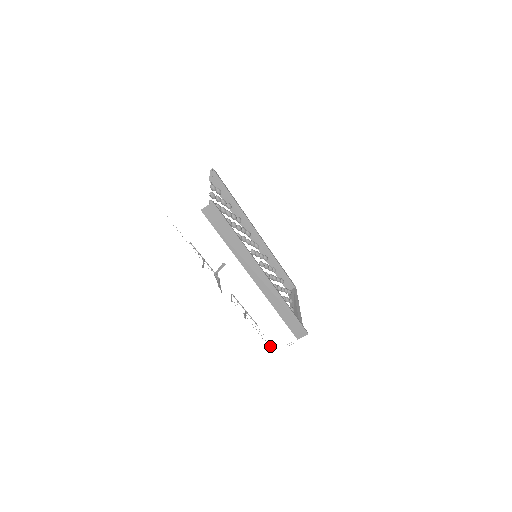
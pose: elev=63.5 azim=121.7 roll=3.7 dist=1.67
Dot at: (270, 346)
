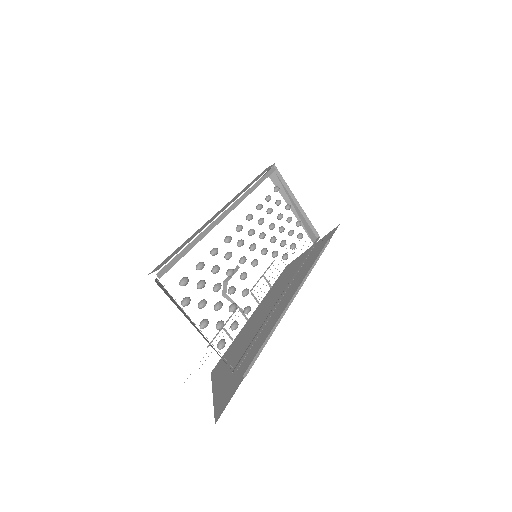
Dot at: occluded
